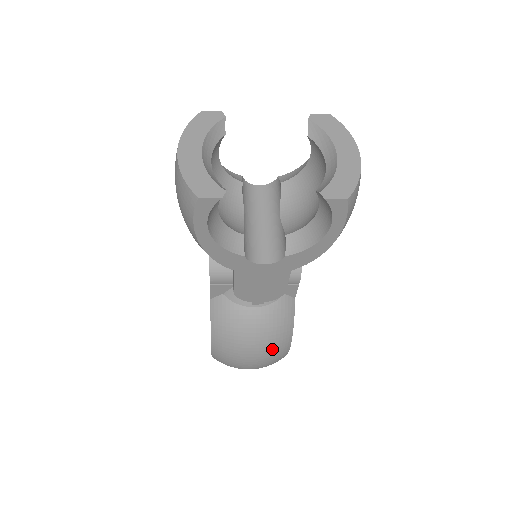
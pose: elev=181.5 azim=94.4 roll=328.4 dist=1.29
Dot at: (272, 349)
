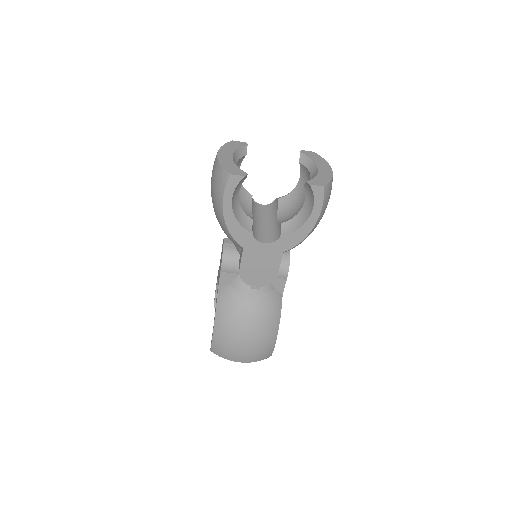
Dot at: (262, 336)
